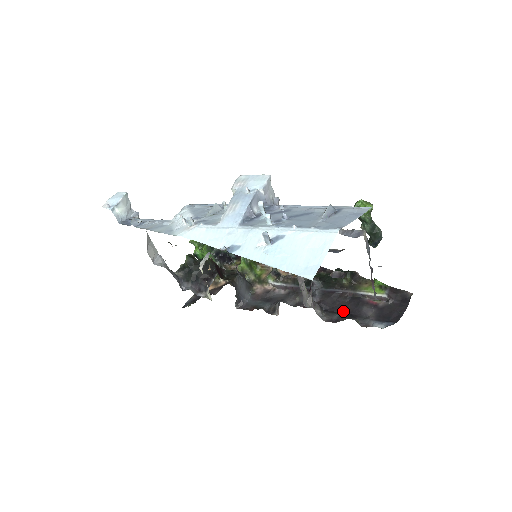
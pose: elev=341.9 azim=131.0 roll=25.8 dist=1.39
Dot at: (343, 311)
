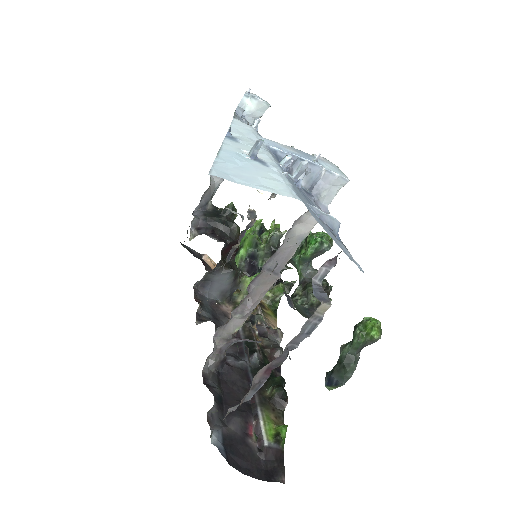
Dot at: (225, 394)
